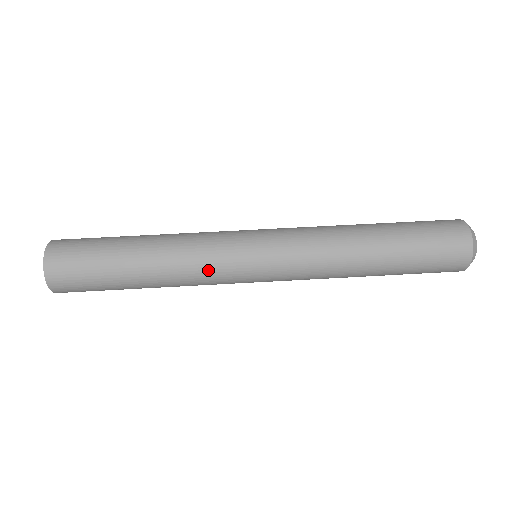
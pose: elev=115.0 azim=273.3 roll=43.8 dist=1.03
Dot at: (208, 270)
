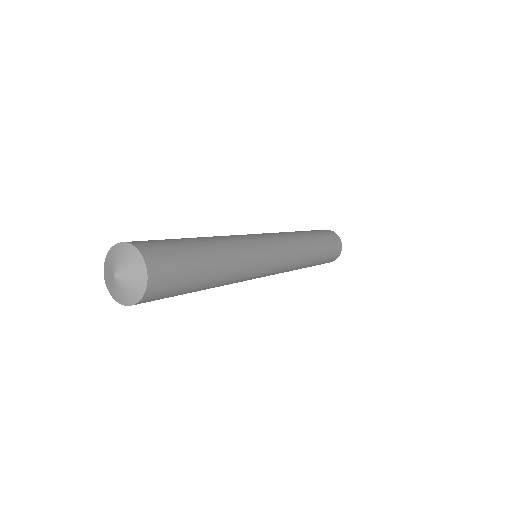
Dot at: occluded
